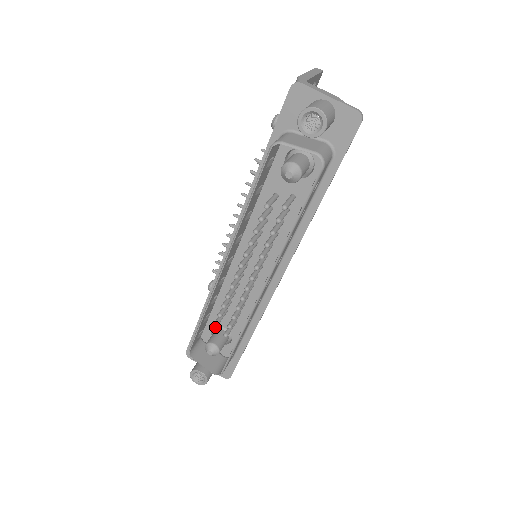
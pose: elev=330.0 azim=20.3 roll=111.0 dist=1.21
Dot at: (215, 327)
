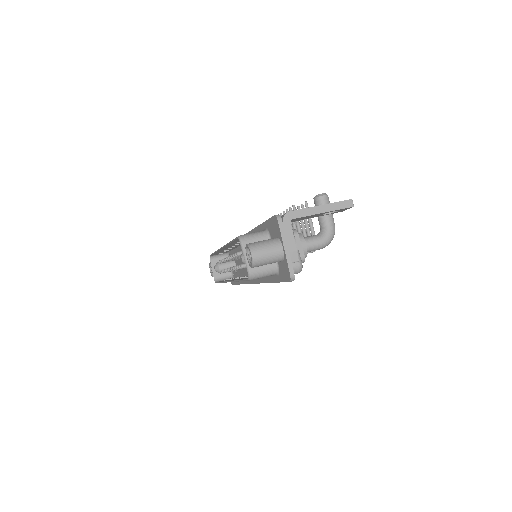
Dot at: occluded
